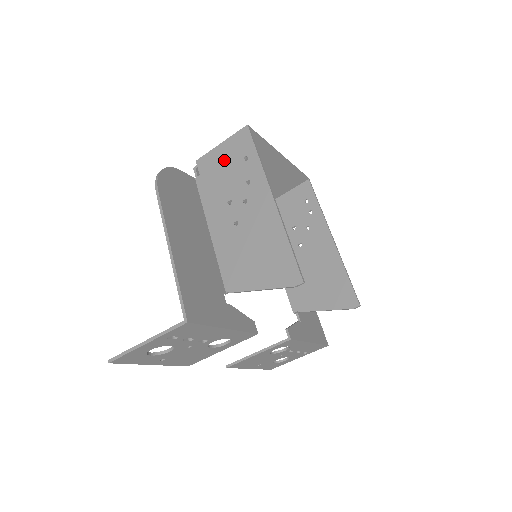
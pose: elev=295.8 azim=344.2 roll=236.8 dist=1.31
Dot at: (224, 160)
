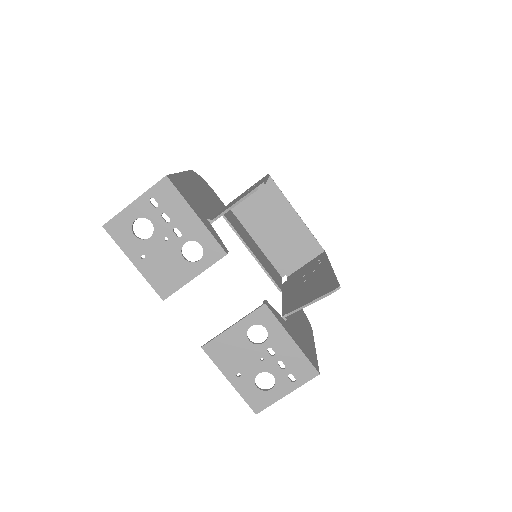
Dot at: occluded
